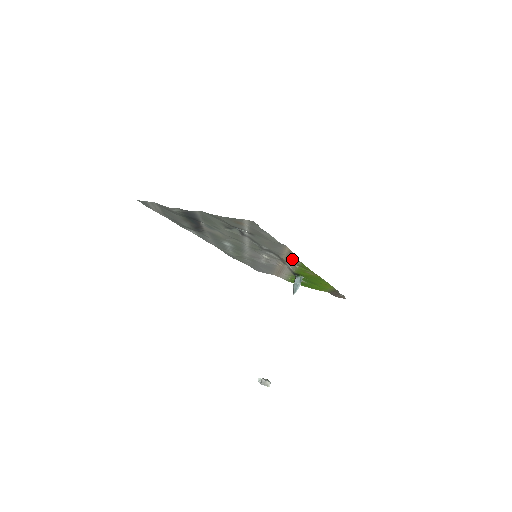
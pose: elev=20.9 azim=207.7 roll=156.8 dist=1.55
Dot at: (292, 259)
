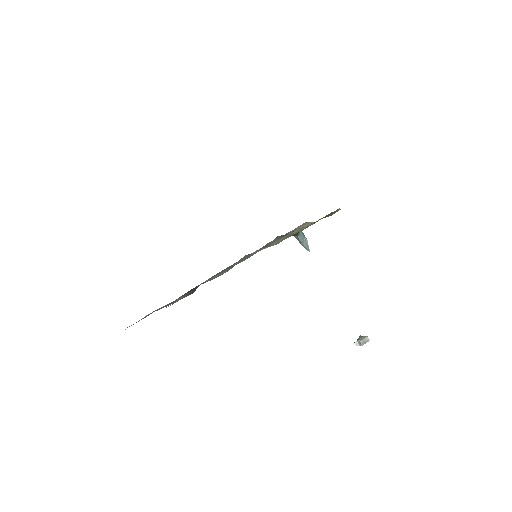
Dot at: (301, 227)
